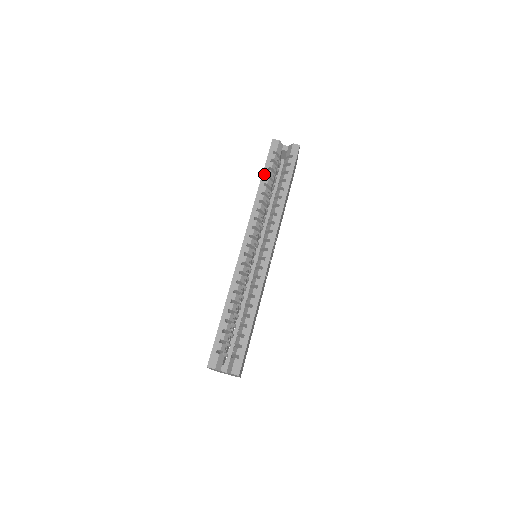
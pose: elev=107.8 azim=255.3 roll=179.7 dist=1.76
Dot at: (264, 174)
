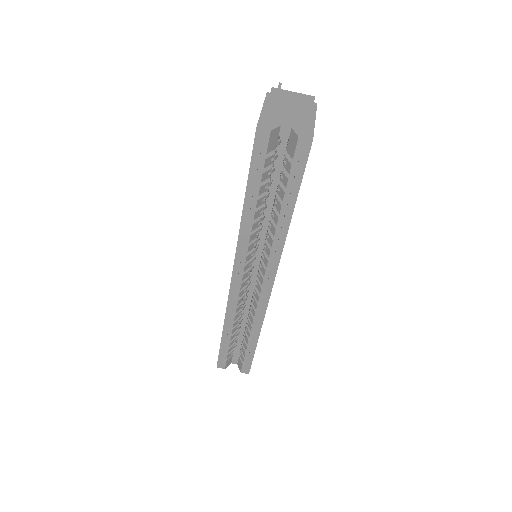
Dot at: (248, 194)
